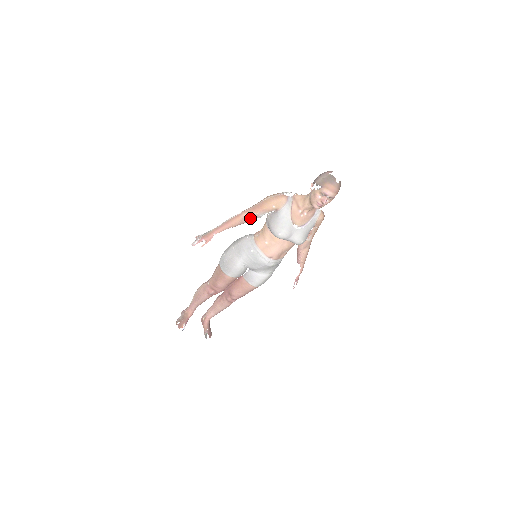
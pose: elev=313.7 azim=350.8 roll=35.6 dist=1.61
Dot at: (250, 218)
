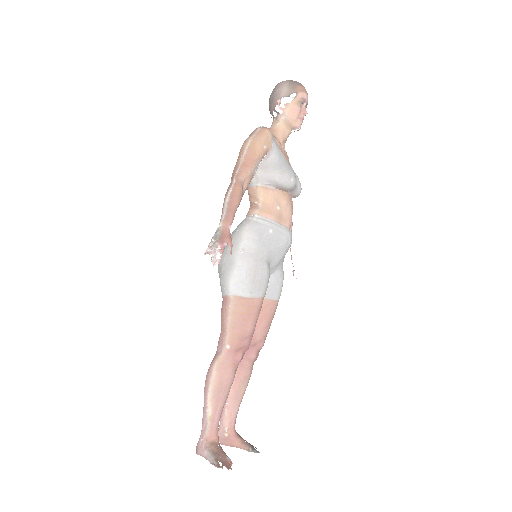
Dot at: (247, 182)
